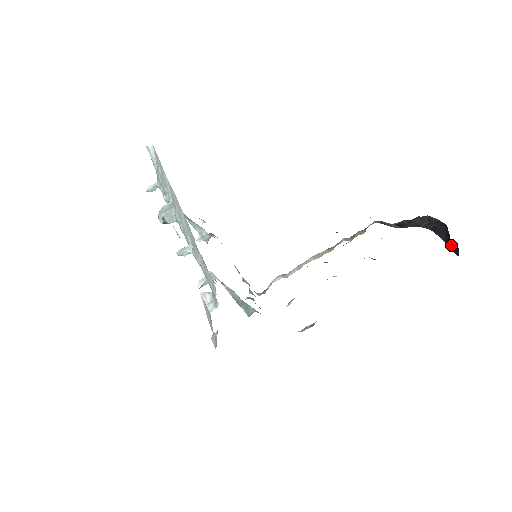
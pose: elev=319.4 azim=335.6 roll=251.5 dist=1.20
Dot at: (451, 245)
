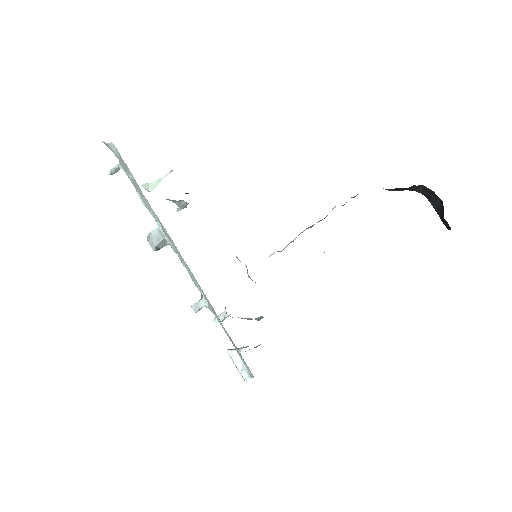
Dot at: (444, 220)
